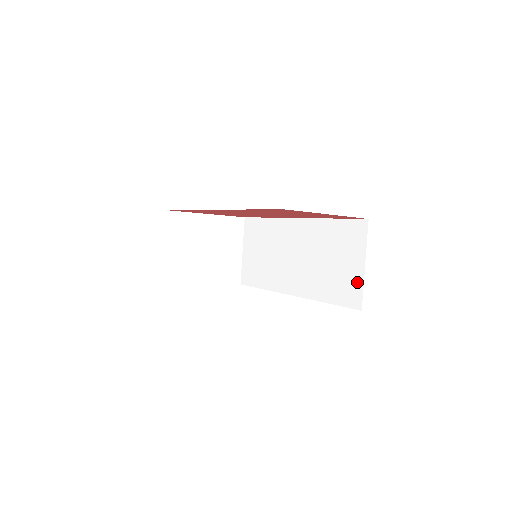
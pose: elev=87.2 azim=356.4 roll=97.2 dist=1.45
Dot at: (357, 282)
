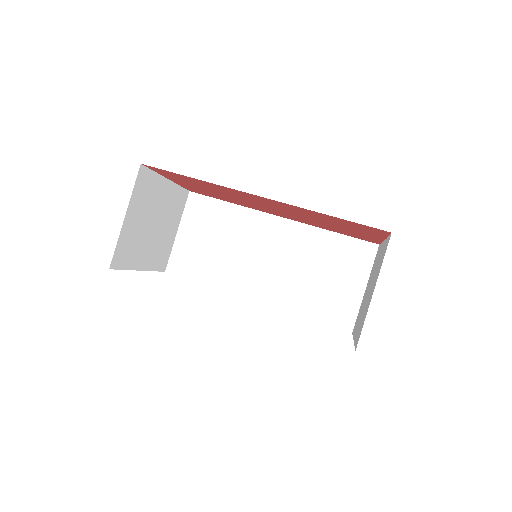
Dot at: (352, 304)
